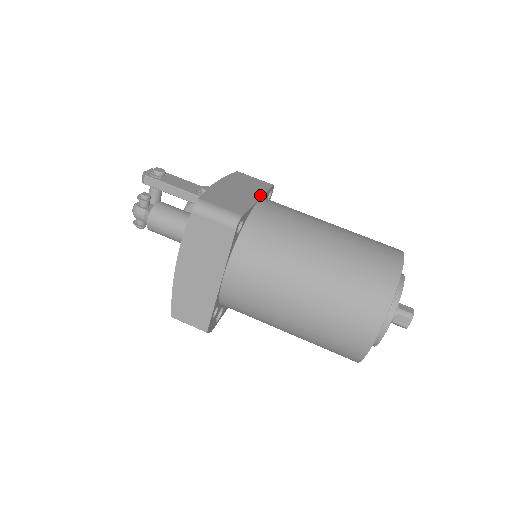
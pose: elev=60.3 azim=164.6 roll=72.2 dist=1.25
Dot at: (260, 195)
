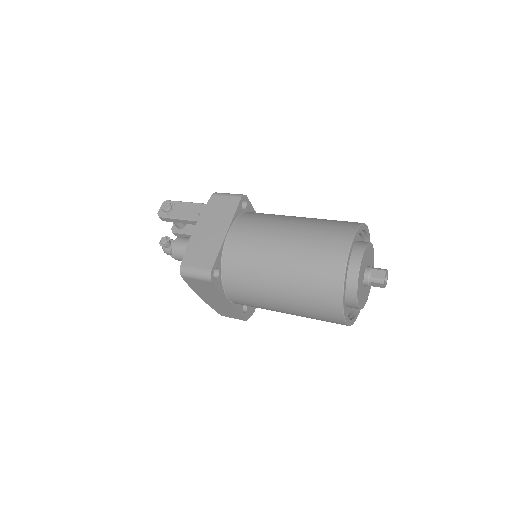
Dot at: (228, 226)
